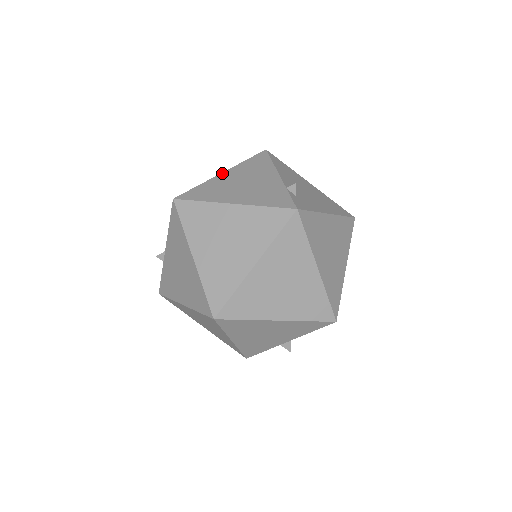
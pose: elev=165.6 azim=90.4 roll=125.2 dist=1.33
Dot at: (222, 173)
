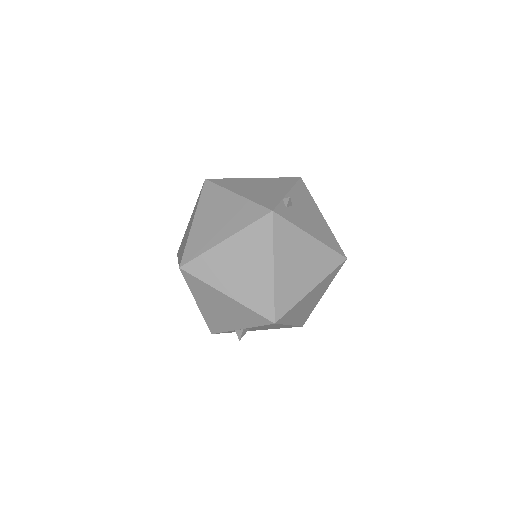
Dot at: (253, 178)
